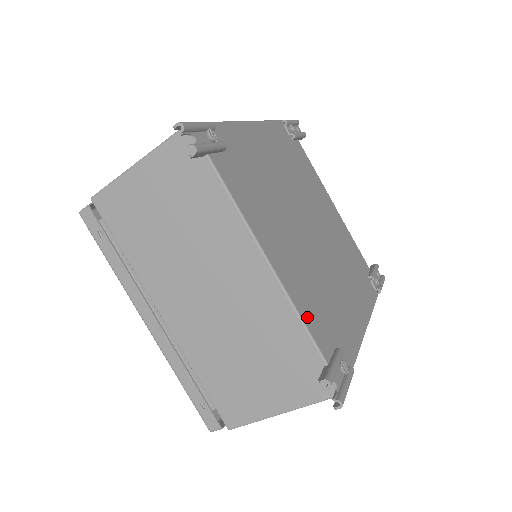
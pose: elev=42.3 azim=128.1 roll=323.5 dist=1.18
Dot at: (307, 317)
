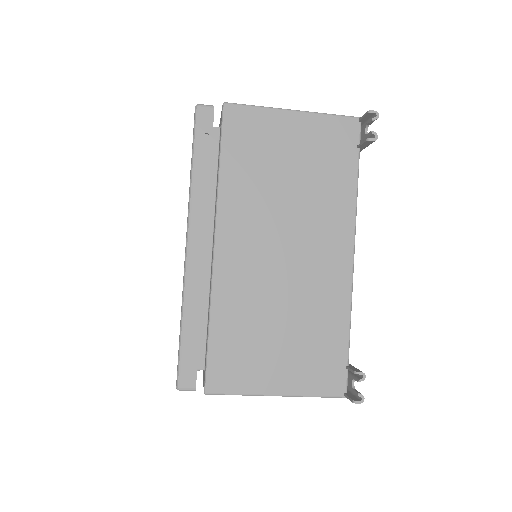
Dot at: occluded
